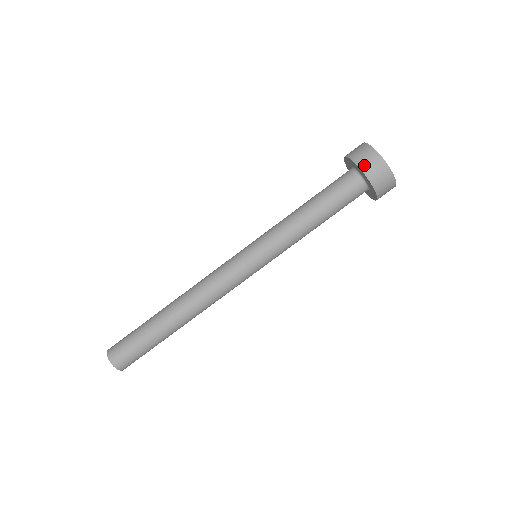
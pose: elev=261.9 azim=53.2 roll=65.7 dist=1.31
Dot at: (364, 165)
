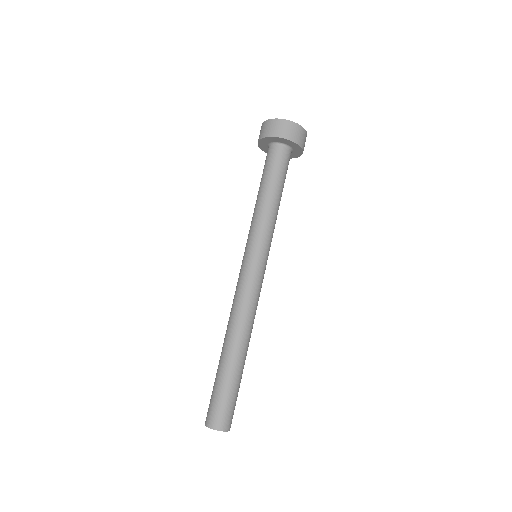
Dot at: (270, 133)
